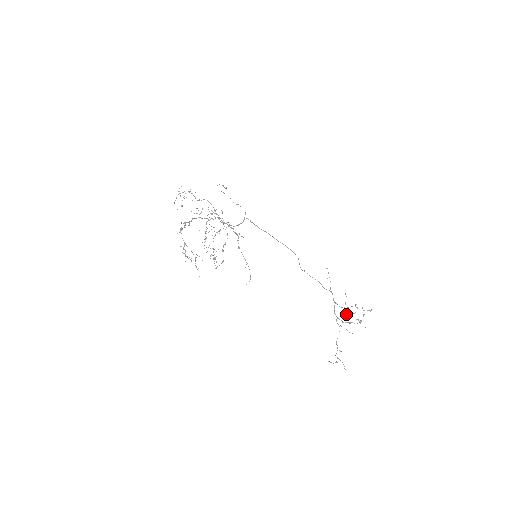
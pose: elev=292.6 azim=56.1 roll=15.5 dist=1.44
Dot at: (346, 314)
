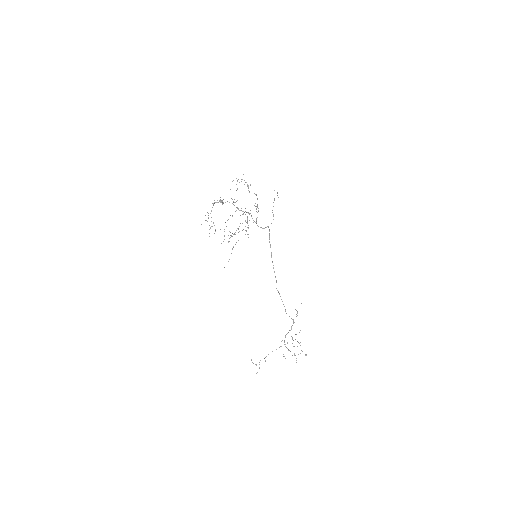
Dot at: occluded
